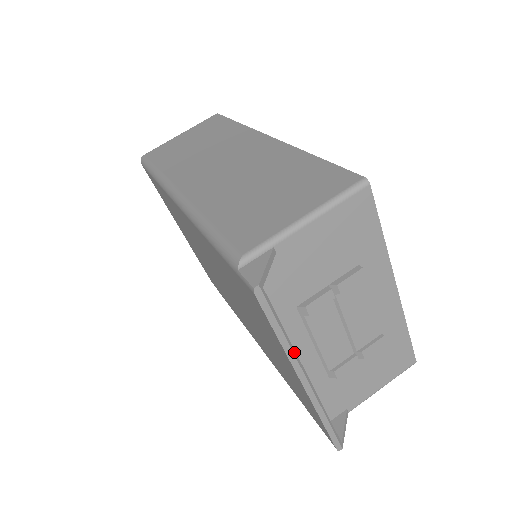
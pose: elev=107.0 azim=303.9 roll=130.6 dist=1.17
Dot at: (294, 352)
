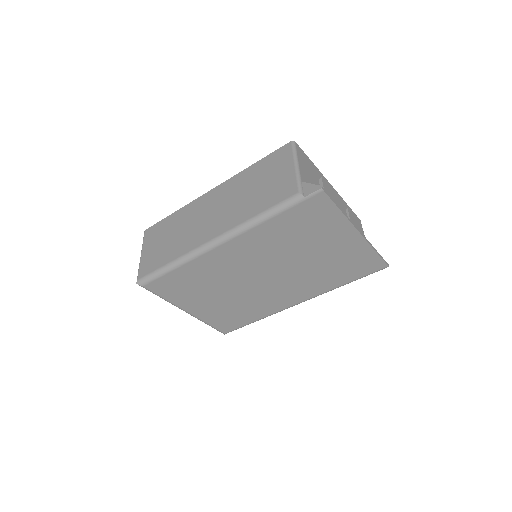
Dot at: (347, 216)
